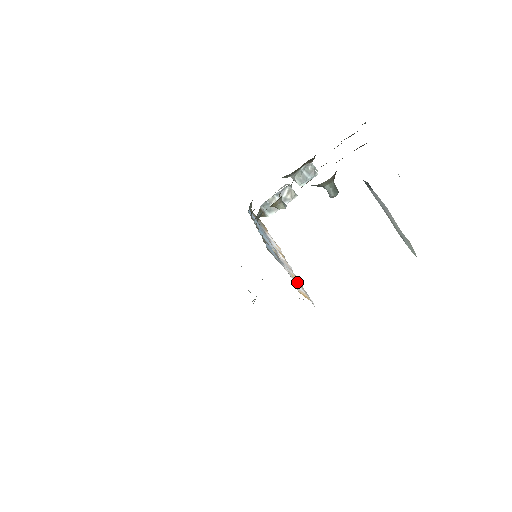
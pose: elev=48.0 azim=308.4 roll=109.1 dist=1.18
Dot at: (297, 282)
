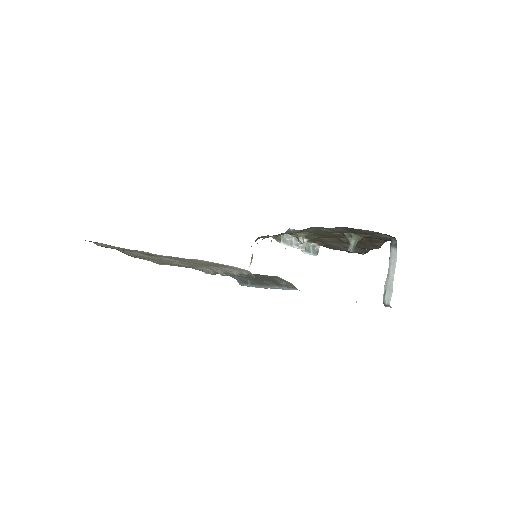
Dot at: occluded
